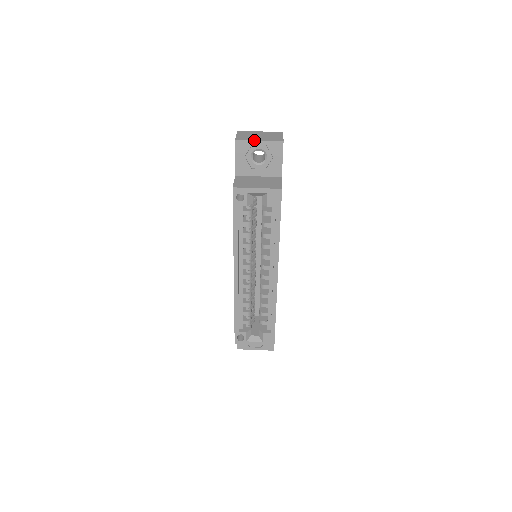
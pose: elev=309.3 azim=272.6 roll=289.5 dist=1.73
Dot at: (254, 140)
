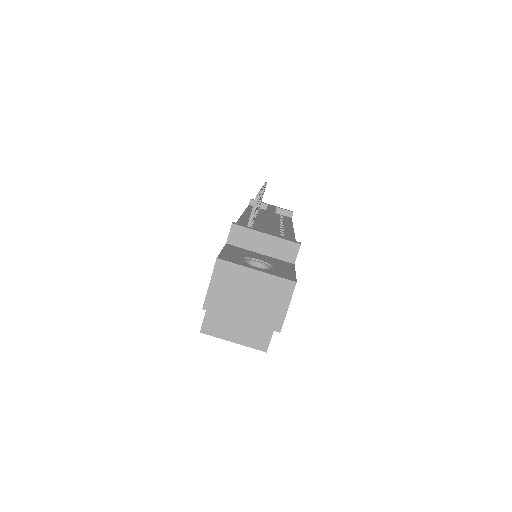
Dot at: (233, 318)
